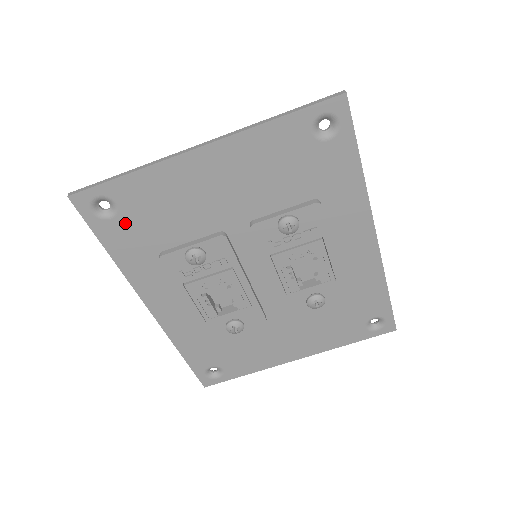
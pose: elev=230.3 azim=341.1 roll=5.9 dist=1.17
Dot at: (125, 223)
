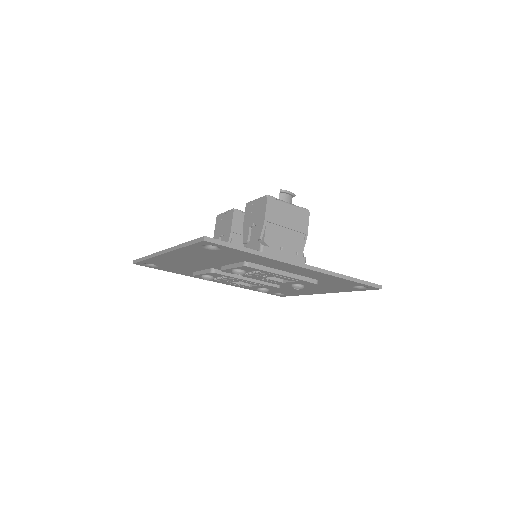
Dot at: (165, 267)
